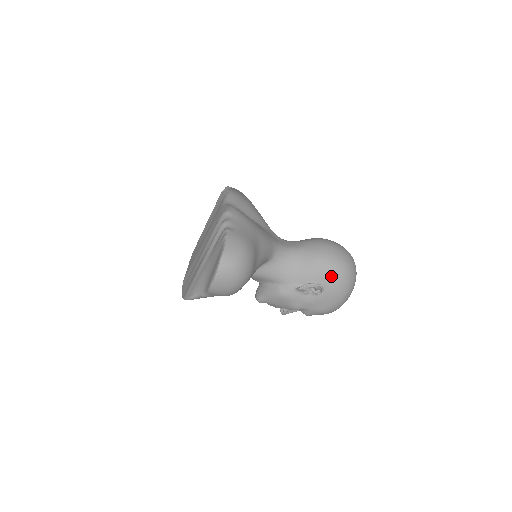
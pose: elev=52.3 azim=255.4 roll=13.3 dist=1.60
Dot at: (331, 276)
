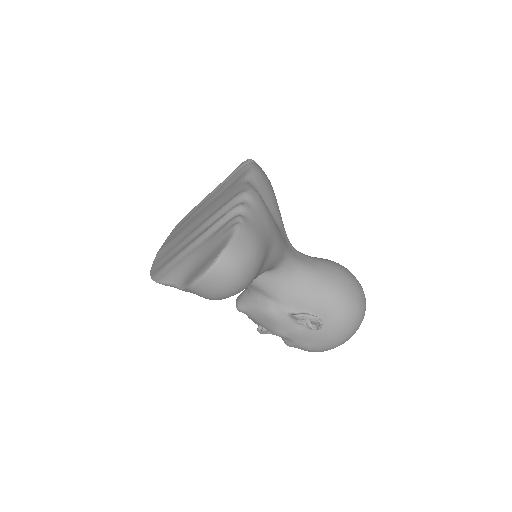
Dot at: (336, 315)
